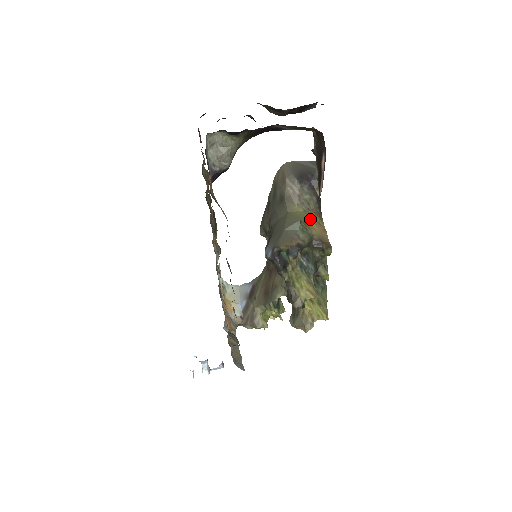
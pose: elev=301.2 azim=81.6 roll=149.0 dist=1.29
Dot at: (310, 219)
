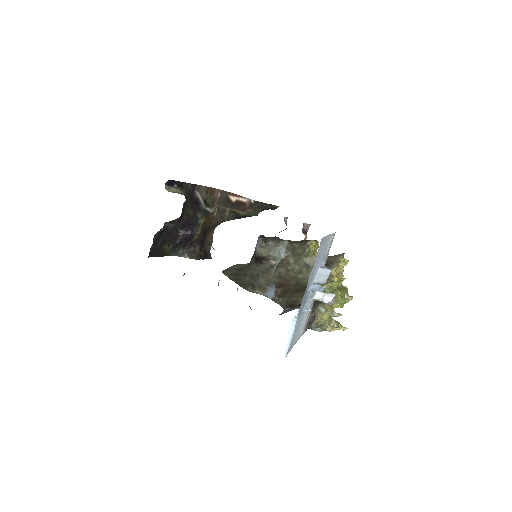
Dot at: occluded
